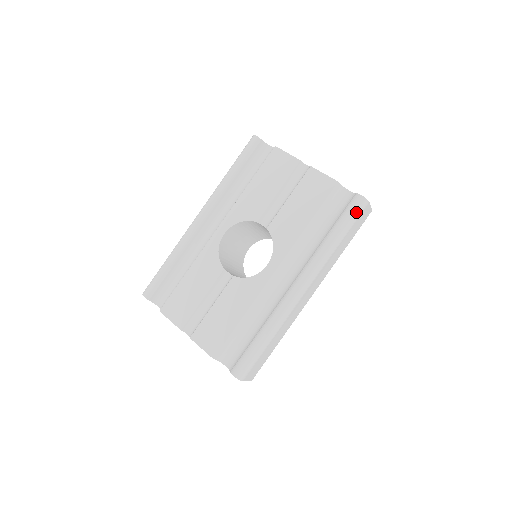
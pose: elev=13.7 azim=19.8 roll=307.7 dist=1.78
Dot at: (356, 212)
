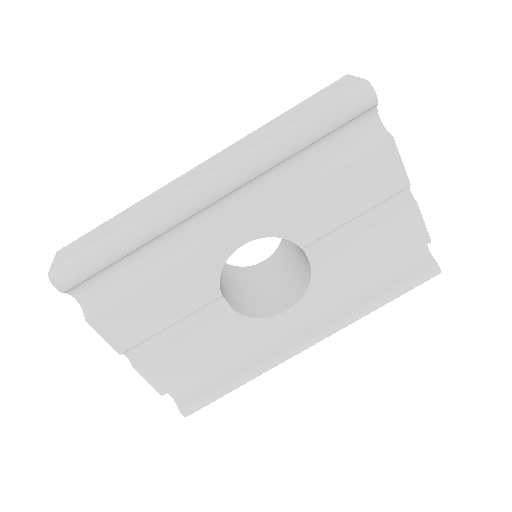
Dot at: occluded
